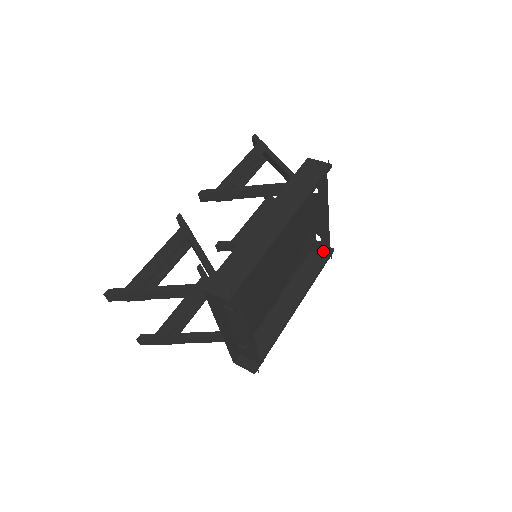
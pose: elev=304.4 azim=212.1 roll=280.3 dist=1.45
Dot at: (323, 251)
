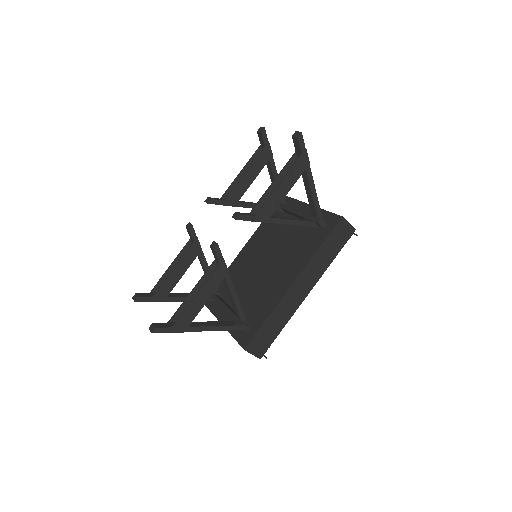
Dot at: occluded
